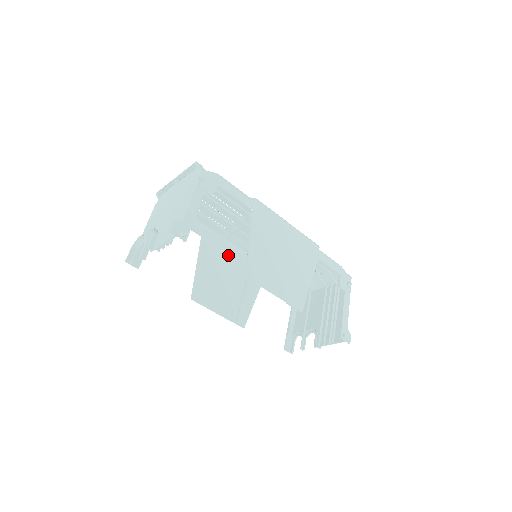
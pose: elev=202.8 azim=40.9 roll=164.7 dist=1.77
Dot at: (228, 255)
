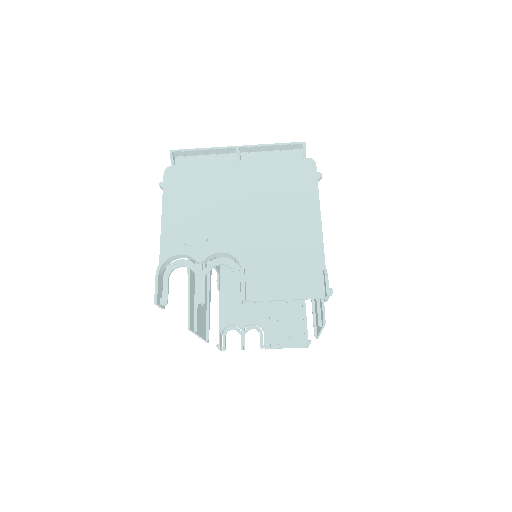
Dot at: occluded
